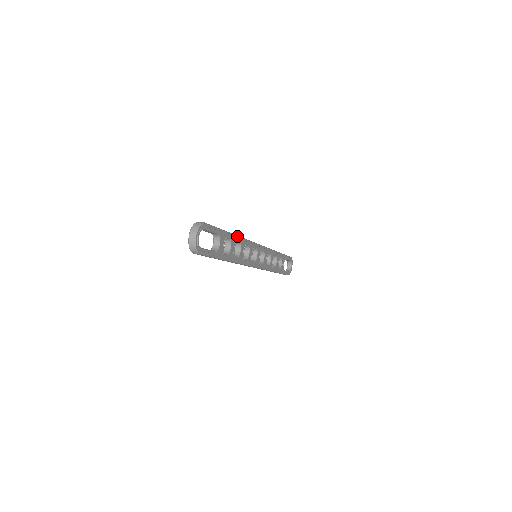
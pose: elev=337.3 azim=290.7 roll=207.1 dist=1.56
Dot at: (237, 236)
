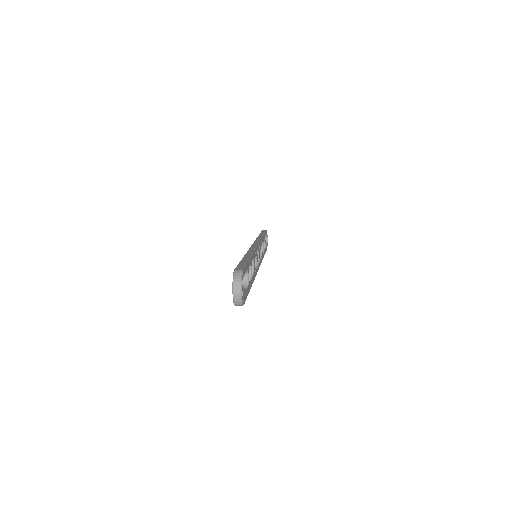
Dot at: (252, 254)
